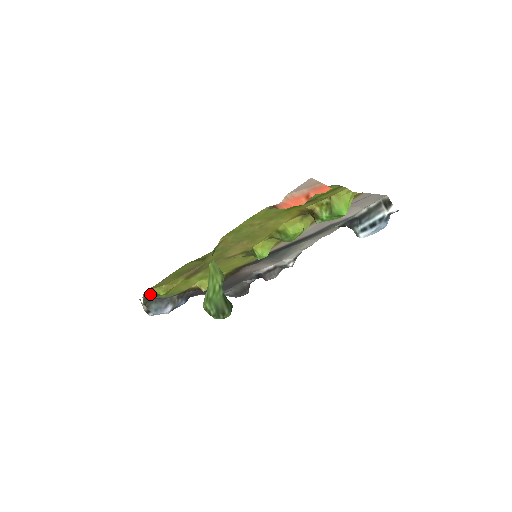
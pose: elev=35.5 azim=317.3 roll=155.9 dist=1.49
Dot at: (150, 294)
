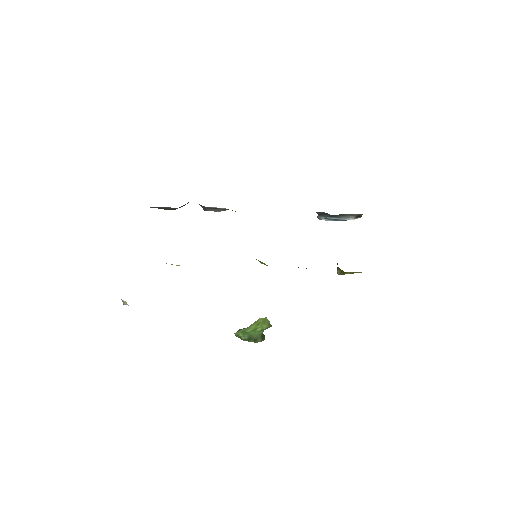
Dot at: occluded
